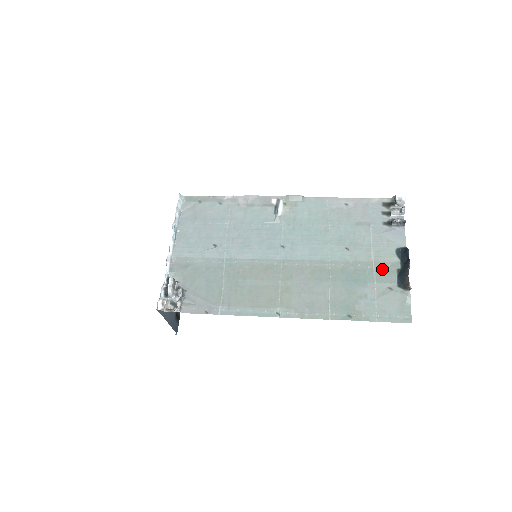
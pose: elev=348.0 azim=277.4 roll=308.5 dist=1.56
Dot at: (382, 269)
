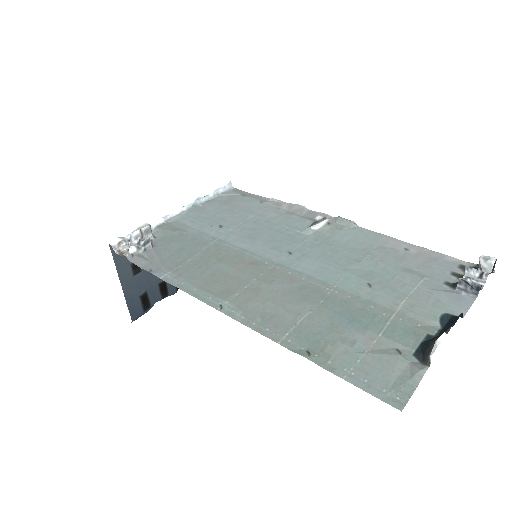
Dot at: (403, 324)
